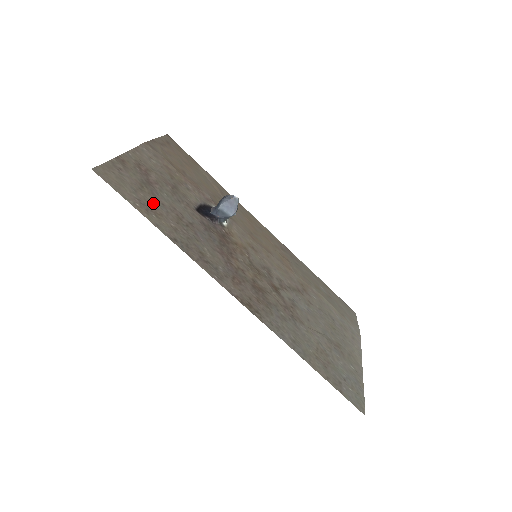
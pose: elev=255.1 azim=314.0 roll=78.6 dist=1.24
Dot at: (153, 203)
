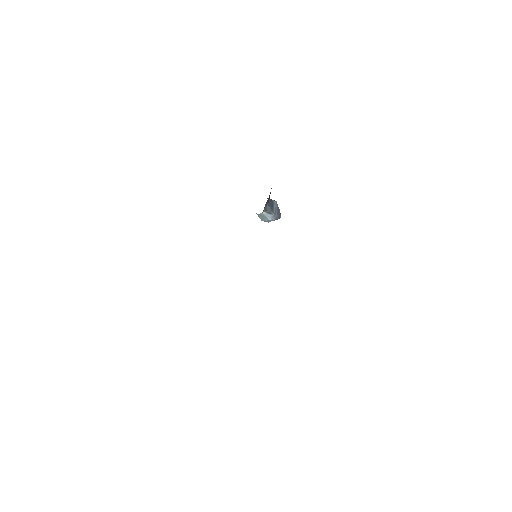
Dot at: occluded
